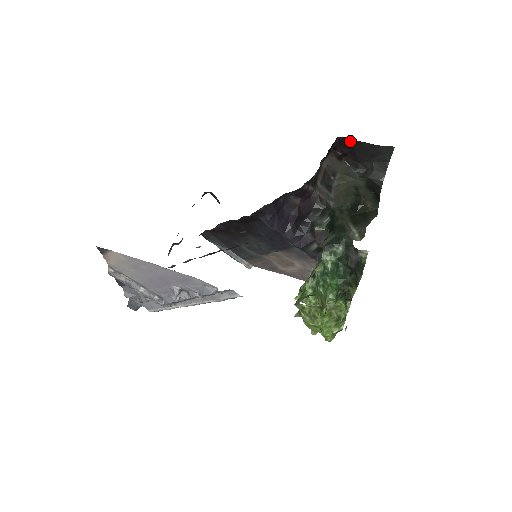
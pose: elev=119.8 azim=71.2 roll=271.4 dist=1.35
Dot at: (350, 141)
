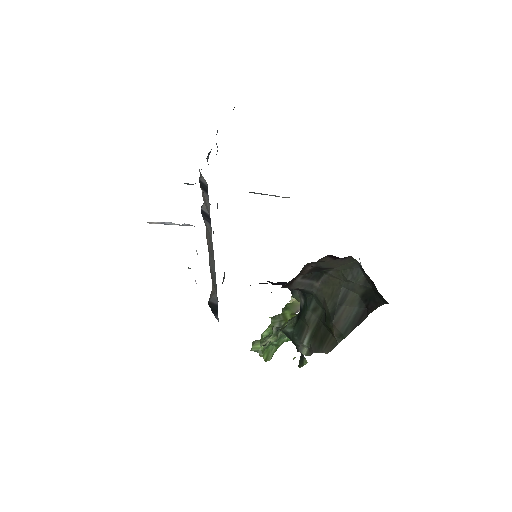
Dot at: occluded
